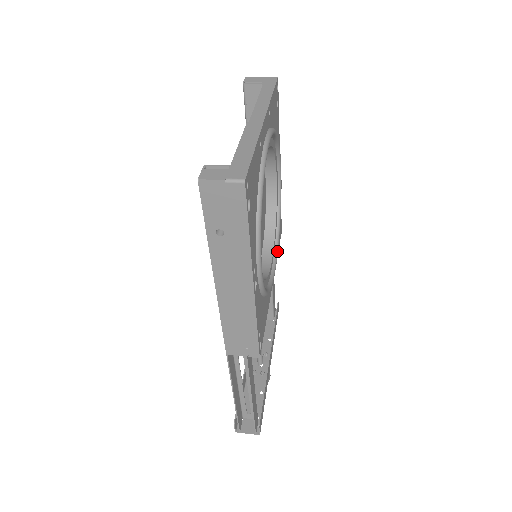
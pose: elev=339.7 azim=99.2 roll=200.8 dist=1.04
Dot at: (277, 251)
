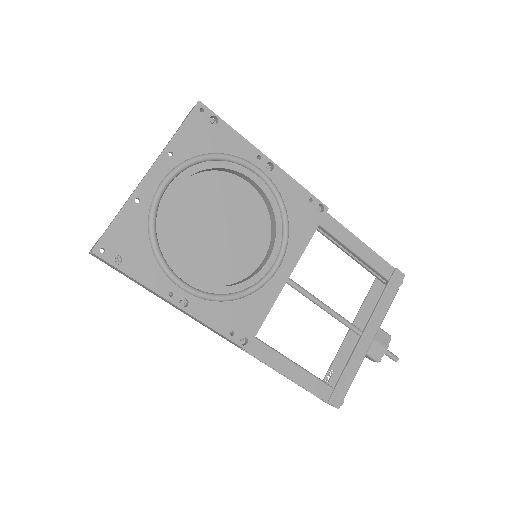
Dot at: (284, 243)
